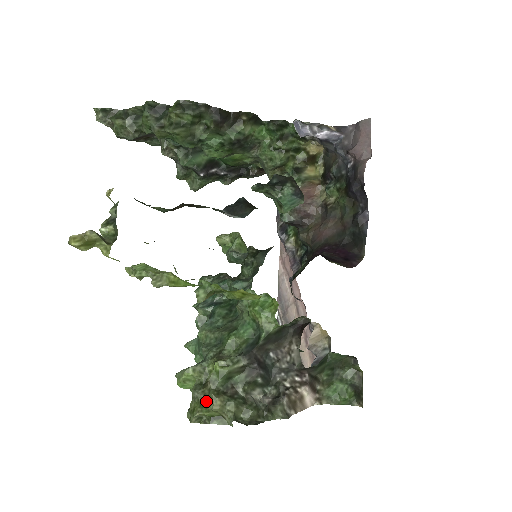
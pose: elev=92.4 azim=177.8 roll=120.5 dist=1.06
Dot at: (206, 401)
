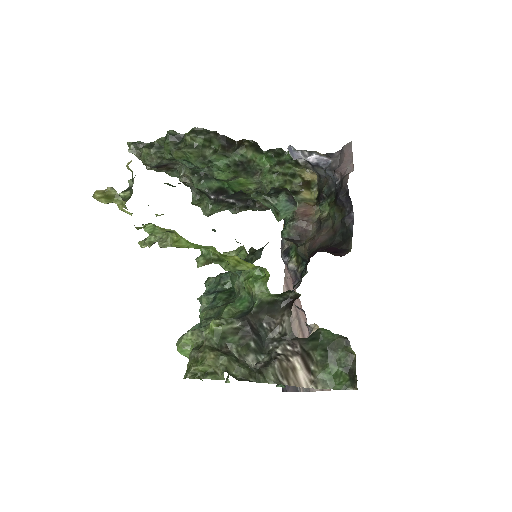
Dot at: (201, 356)
